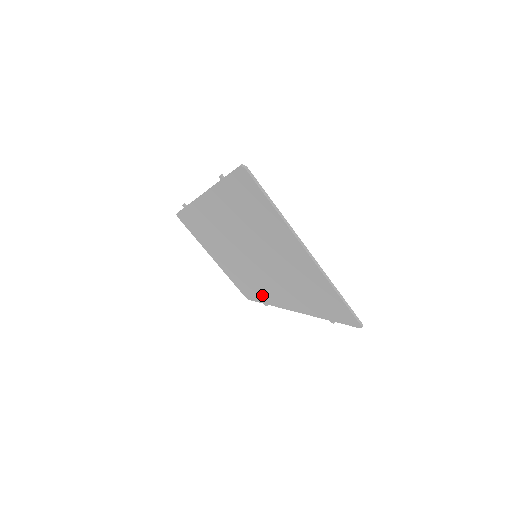
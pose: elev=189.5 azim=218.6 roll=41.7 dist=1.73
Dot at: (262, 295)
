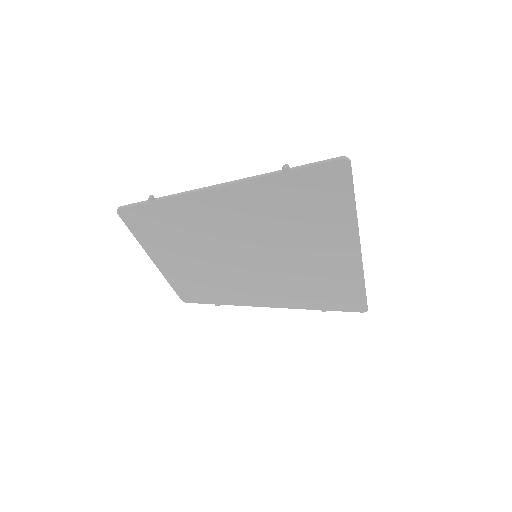
Dot at: (222, 296)
